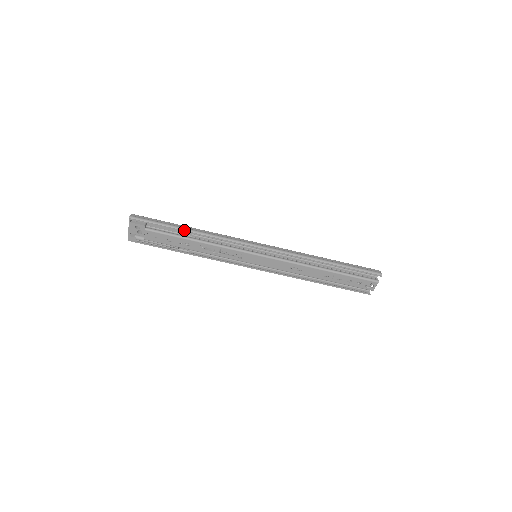
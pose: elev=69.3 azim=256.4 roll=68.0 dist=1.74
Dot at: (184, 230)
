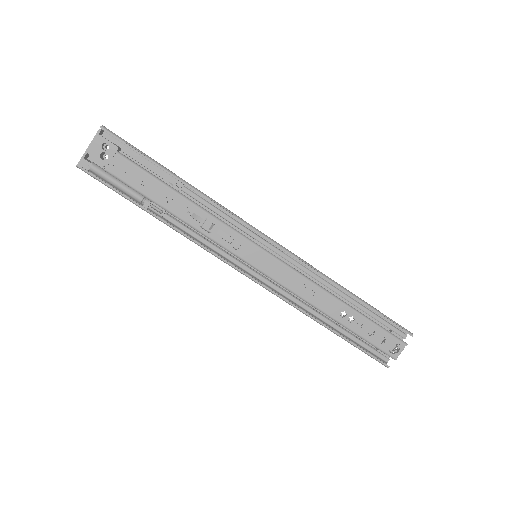
Dot at: (174, 175)
